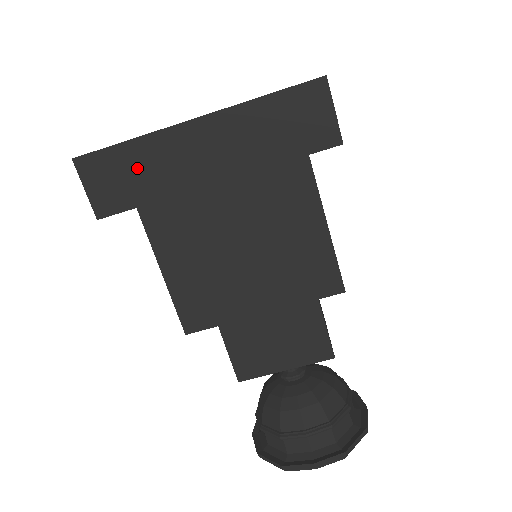
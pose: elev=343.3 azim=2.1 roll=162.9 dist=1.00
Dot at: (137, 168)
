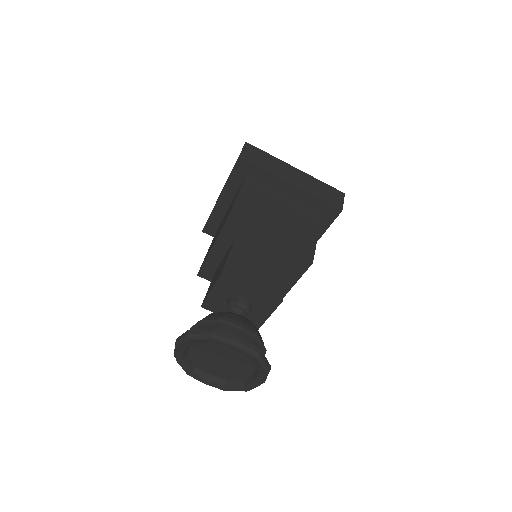
Dot at: (267, 160)
